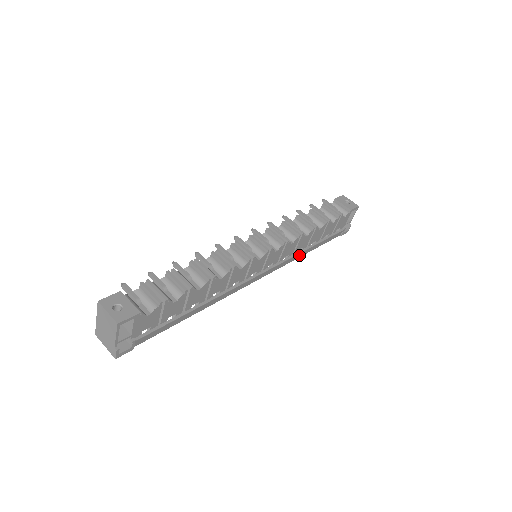
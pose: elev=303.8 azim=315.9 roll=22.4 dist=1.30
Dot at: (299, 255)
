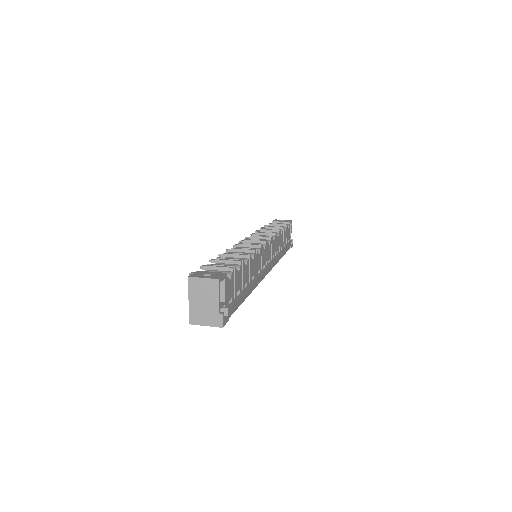
Dot at: (278, 258)
